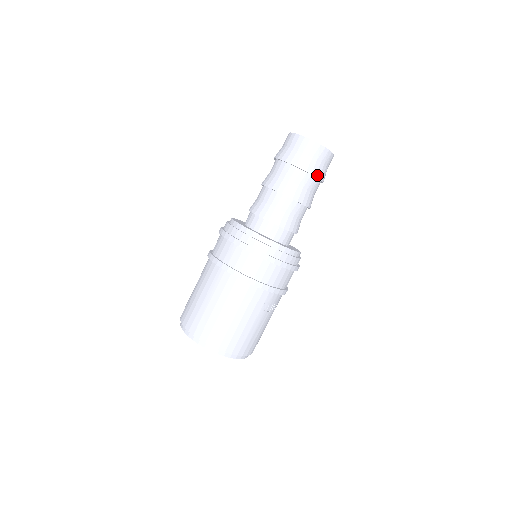
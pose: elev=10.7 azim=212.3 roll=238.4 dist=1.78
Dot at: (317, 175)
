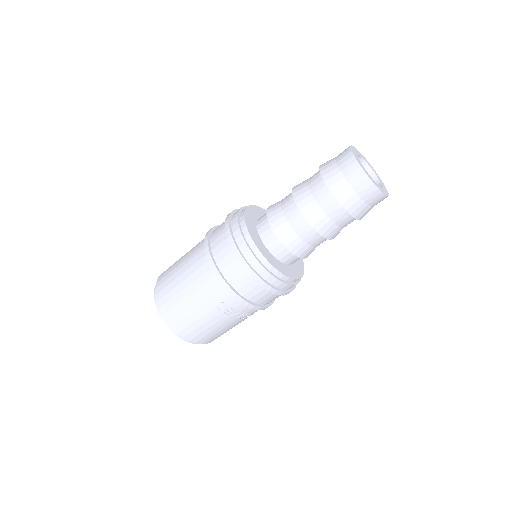
Dot at: (345, 205)
